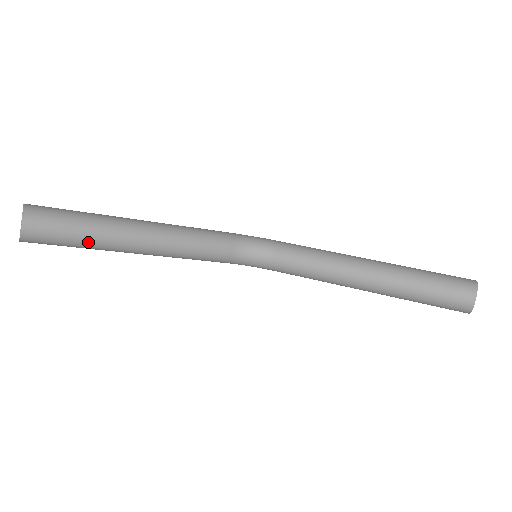
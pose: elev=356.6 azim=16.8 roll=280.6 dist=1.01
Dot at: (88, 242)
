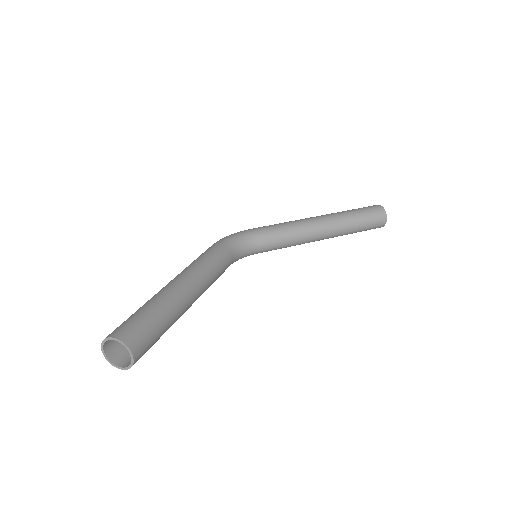
Dot at: occluded
